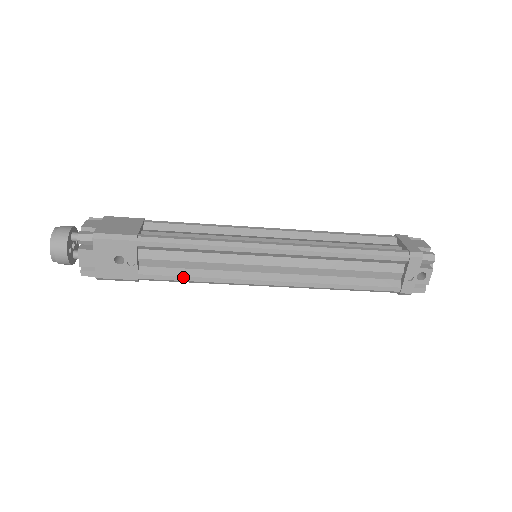
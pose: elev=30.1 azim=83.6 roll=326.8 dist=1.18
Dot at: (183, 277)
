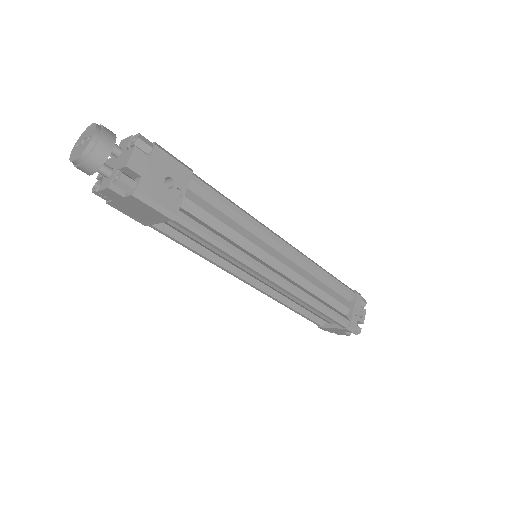
Dot at: (216, 235)
